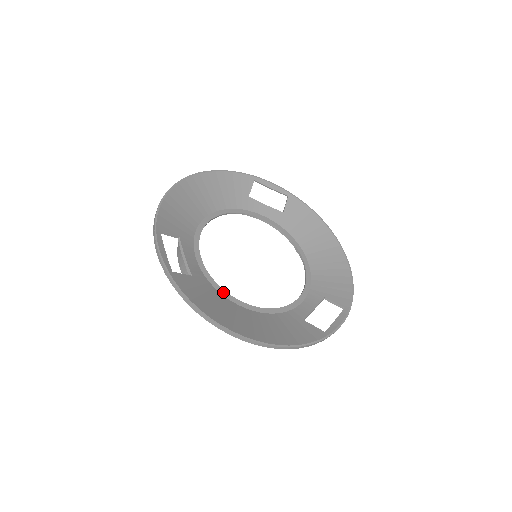
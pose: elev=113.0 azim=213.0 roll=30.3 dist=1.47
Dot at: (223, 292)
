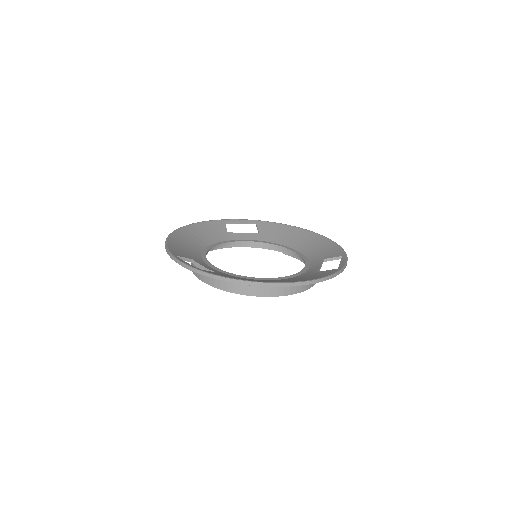
Dot at: (246, 277)
